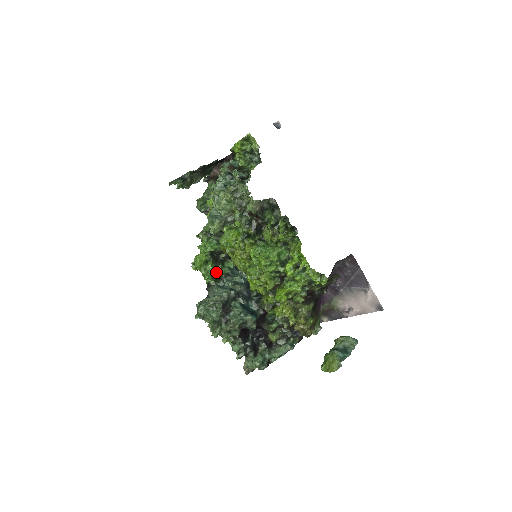
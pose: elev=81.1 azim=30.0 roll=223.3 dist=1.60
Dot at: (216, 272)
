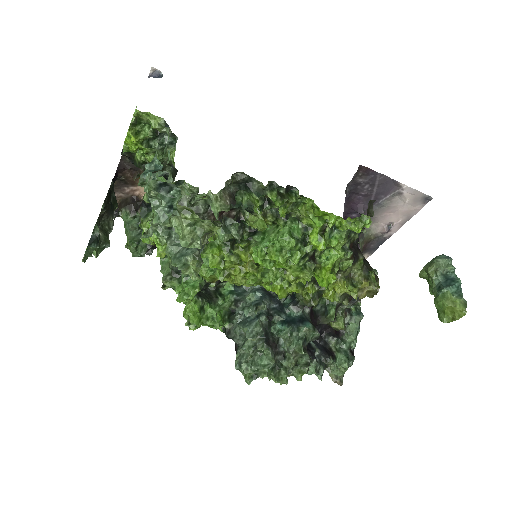
Dot at: (222, 311)
